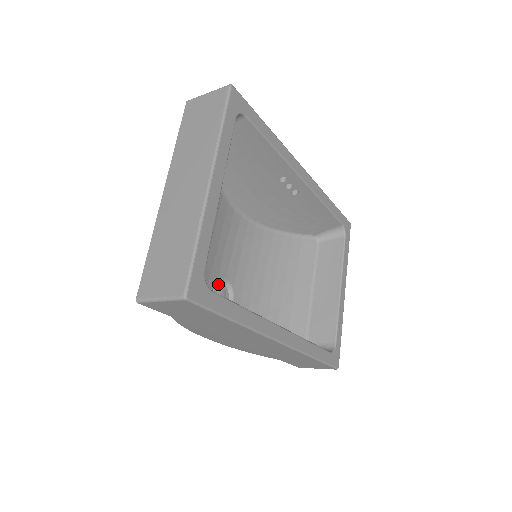
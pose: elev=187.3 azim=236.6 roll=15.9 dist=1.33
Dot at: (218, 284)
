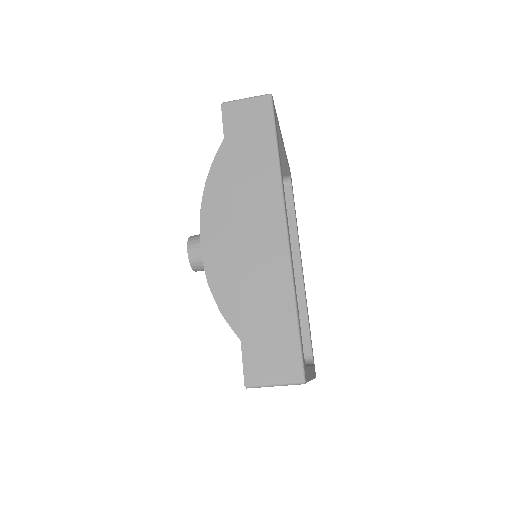
Dot at: occluded
